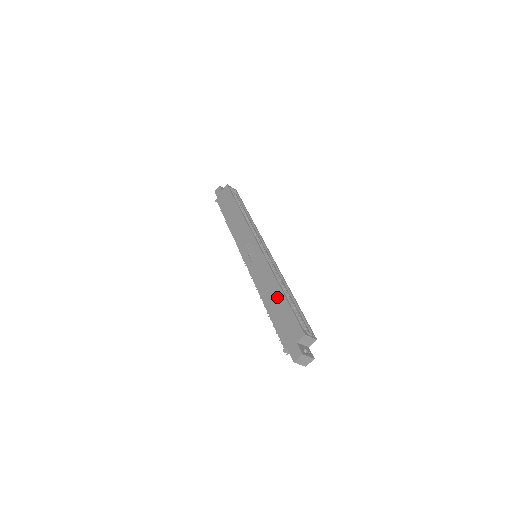
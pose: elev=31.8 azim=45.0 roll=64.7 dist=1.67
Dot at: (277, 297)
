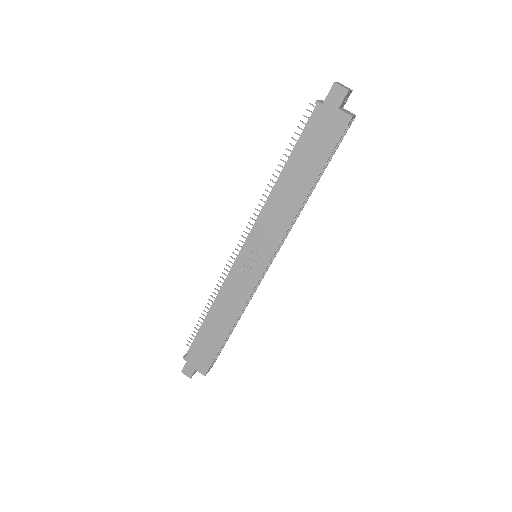
Dot at: (221, 331)
